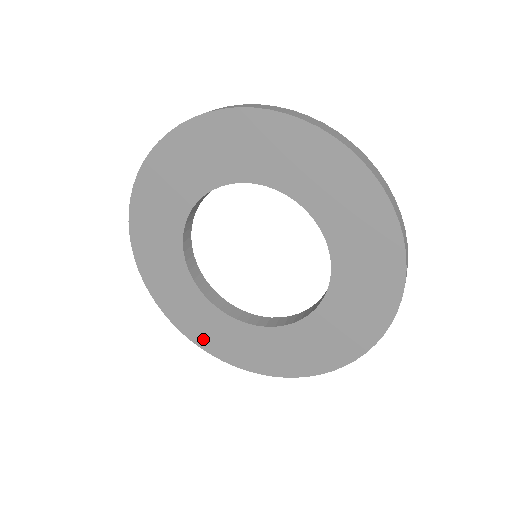
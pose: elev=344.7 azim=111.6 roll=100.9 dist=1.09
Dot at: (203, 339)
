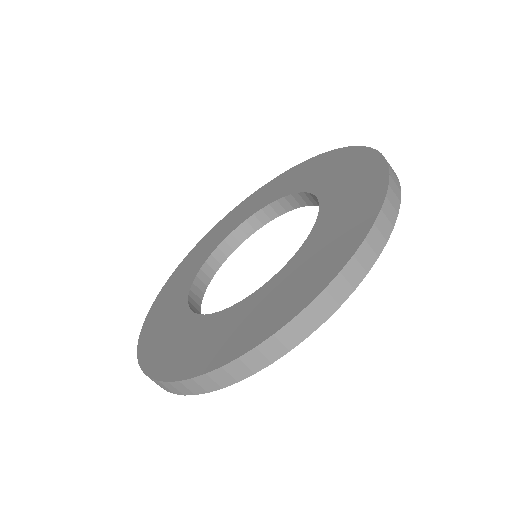
Dot at: (154, 315)
